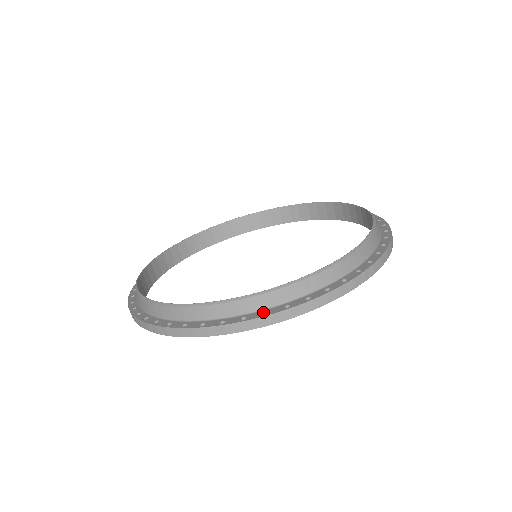
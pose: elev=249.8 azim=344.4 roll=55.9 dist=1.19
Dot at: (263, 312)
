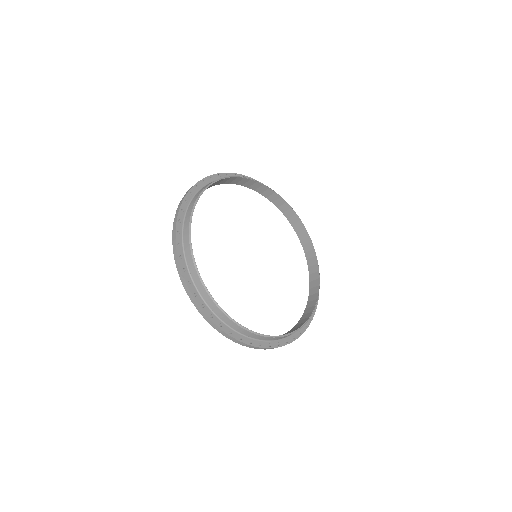
Dot at: (305, 326)
